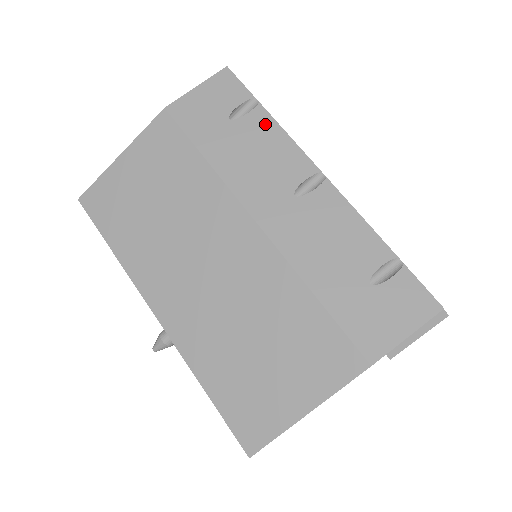
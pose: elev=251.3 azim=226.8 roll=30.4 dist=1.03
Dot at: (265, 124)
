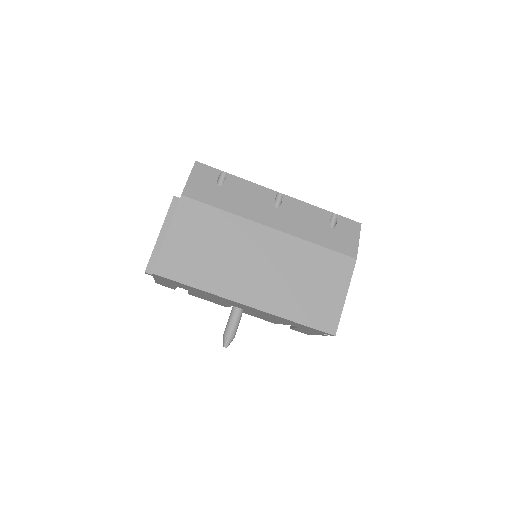
Dot at: (237, 182)
